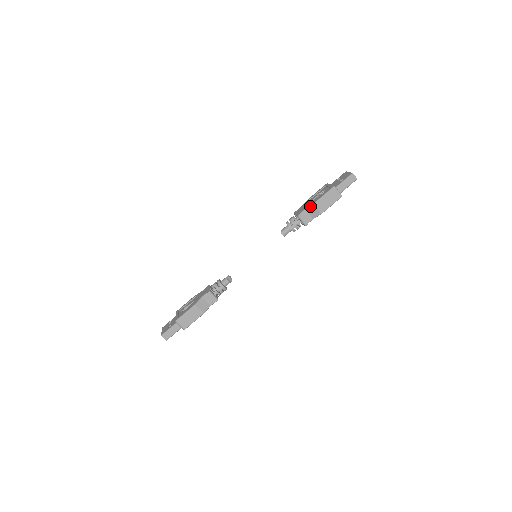
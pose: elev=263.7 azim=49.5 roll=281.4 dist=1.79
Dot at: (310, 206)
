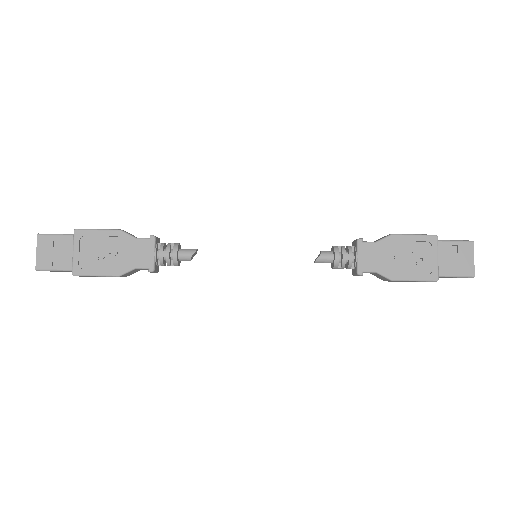
Dot at: (385, 277)
